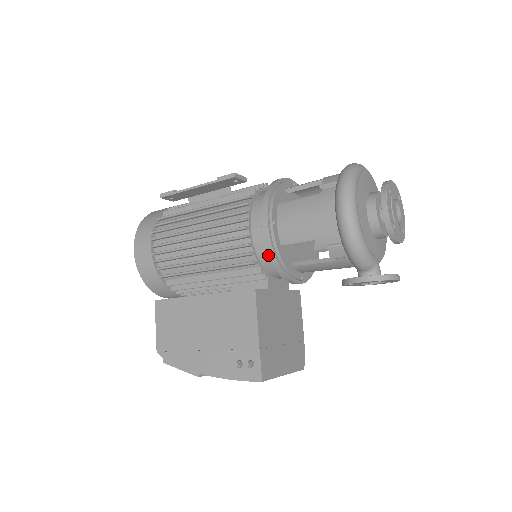
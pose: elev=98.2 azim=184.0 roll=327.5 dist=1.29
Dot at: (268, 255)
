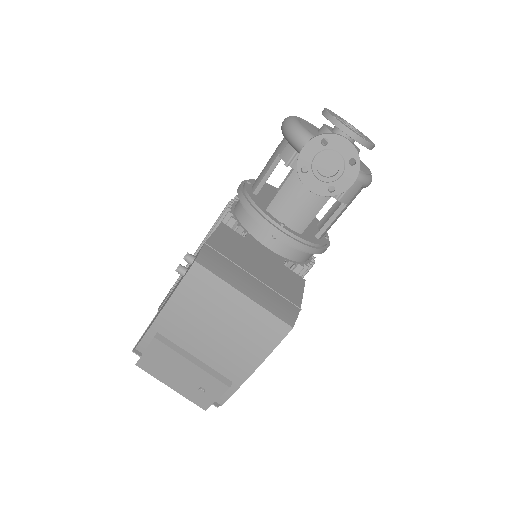
Dot at: (241, 203)
